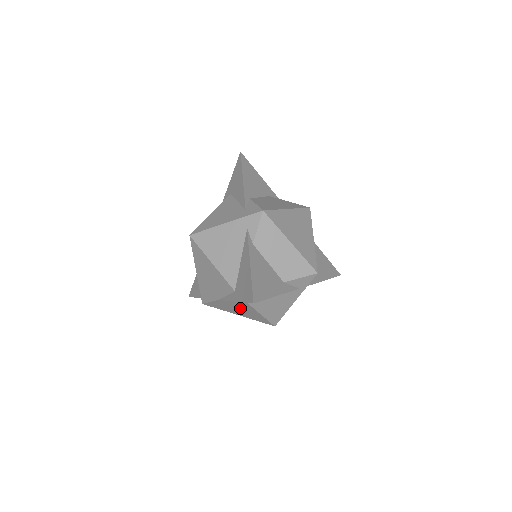
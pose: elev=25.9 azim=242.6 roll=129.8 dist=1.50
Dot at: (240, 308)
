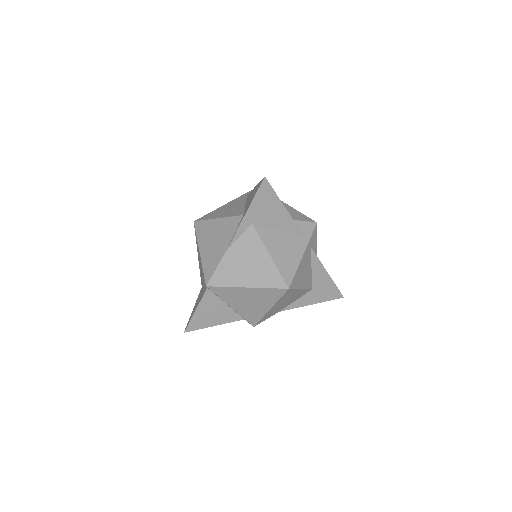
Dot at: (249, 258)
